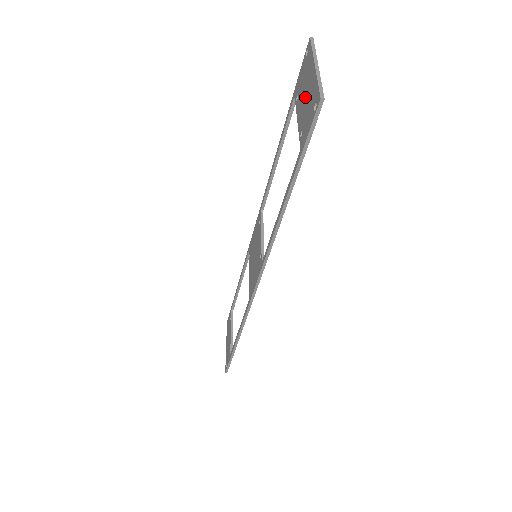
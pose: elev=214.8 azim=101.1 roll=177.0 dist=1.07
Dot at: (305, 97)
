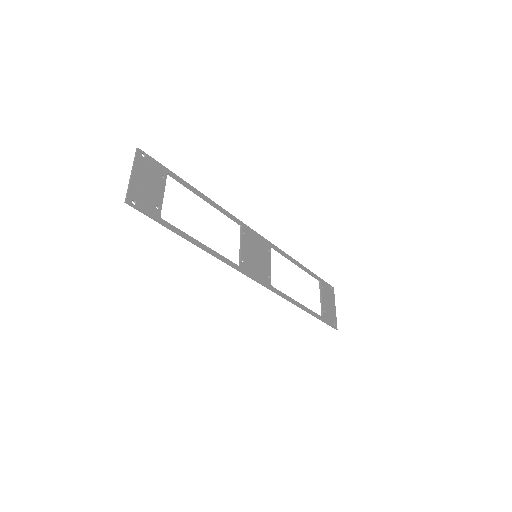
Dot at: (147, 187)
